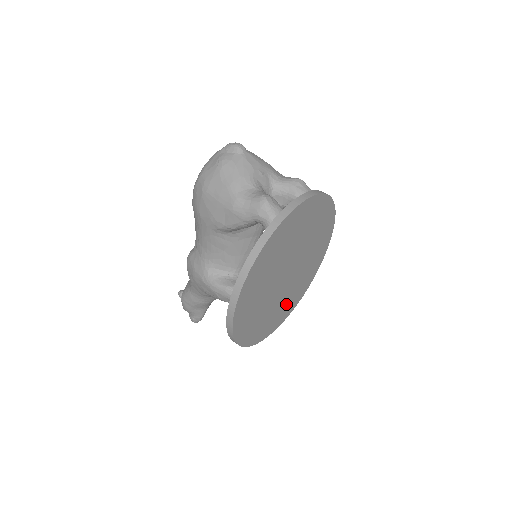
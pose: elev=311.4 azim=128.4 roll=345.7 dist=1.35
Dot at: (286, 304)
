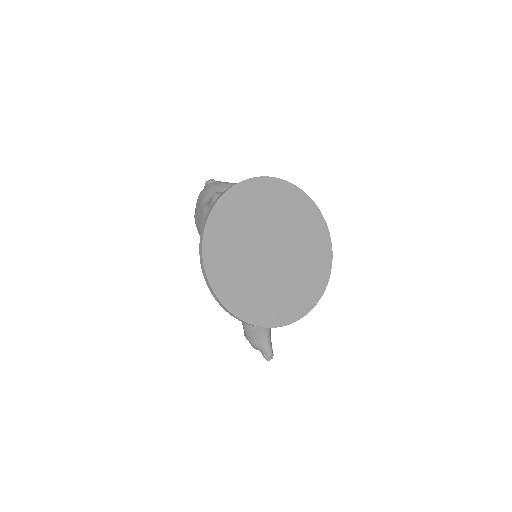
Dot at: (299, 289)
